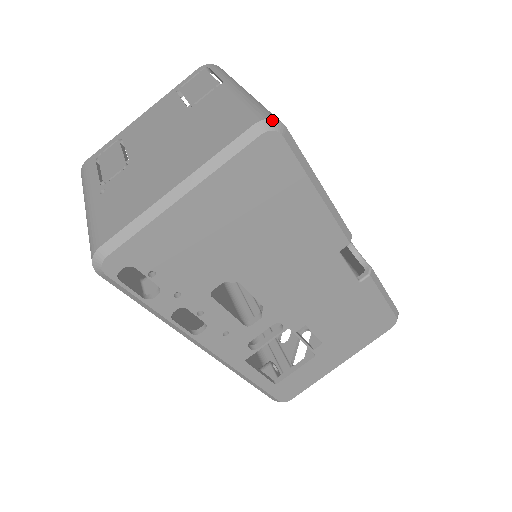
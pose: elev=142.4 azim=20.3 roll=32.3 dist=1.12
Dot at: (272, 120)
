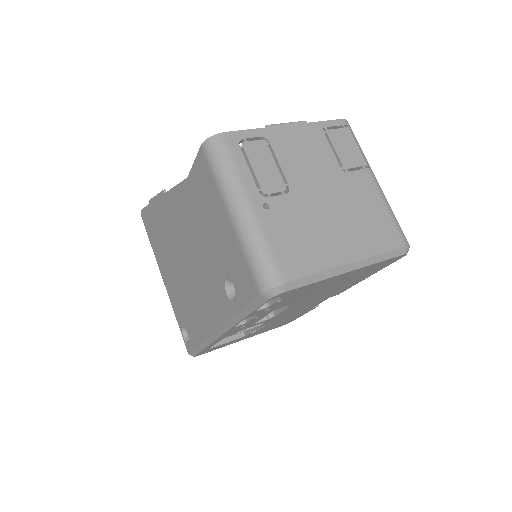
Dot at: occluded
